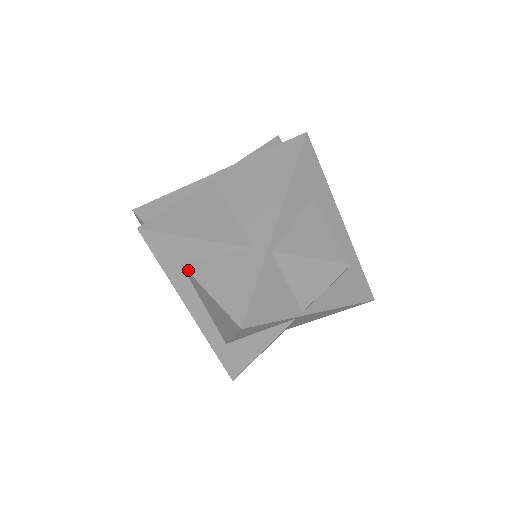
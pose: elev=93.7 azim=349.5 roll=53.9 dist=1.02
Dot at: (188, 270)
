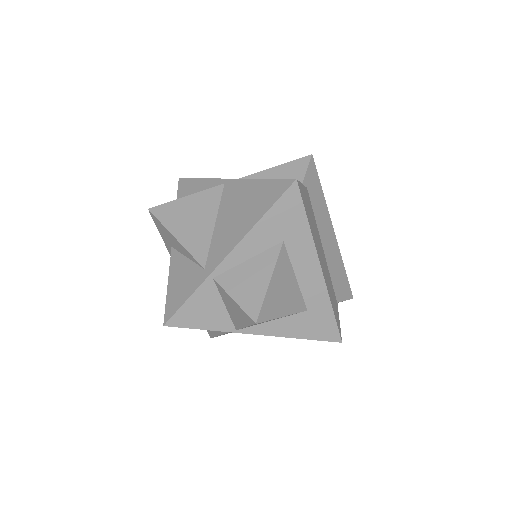
Dot at: (171, 256)
